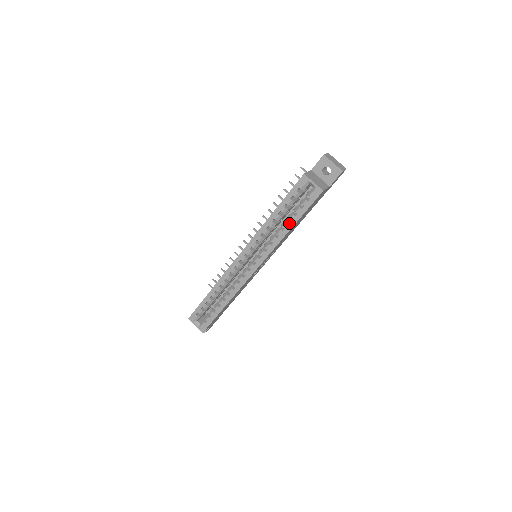
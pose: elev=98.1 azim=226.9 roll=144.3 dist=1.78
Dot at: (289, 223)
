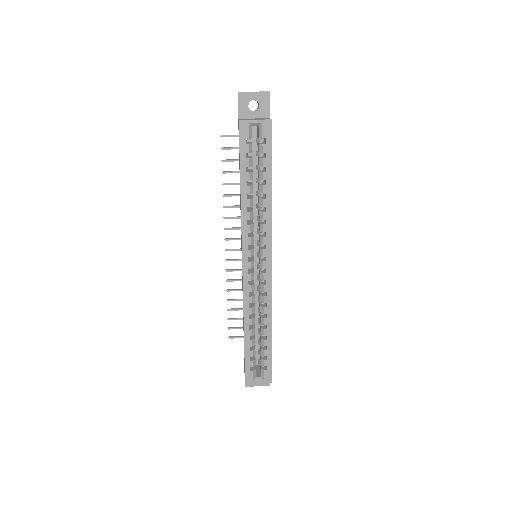
Dot at: (265, 184)
